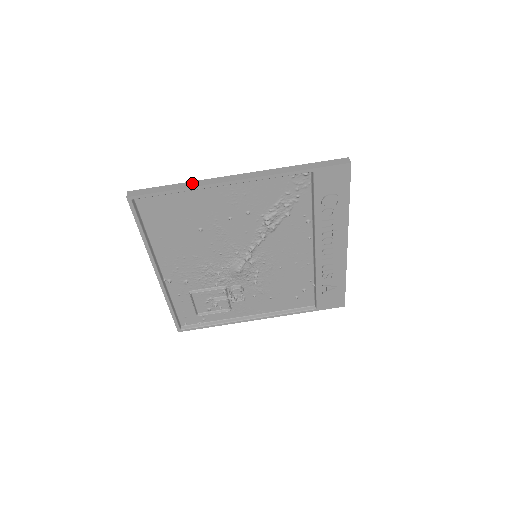
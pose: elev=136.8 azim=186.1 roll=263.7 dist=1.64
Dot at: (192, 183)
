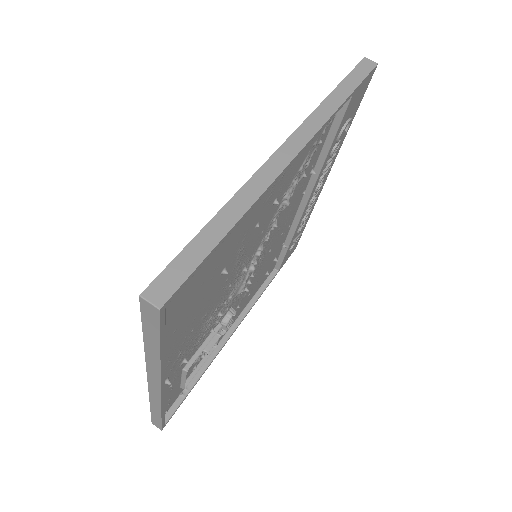
Dot at: (238, 200)
